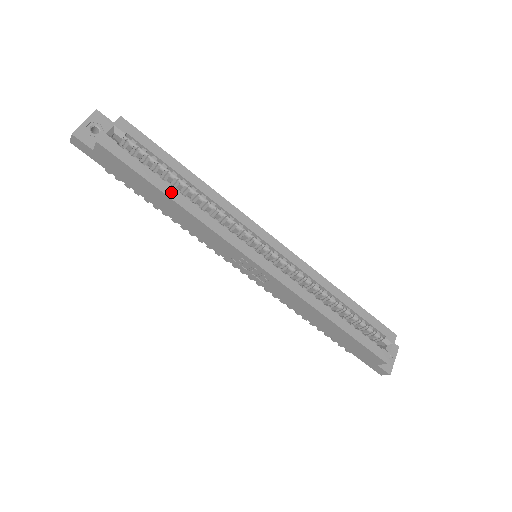
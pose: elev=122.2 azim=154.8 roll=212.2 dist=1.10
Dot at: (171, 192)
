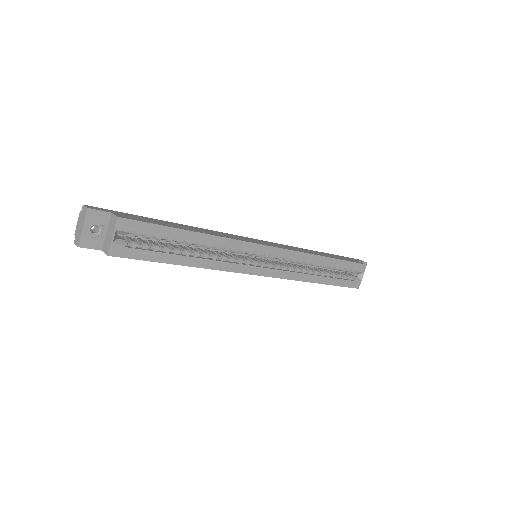
Dot at: (183, 260)
